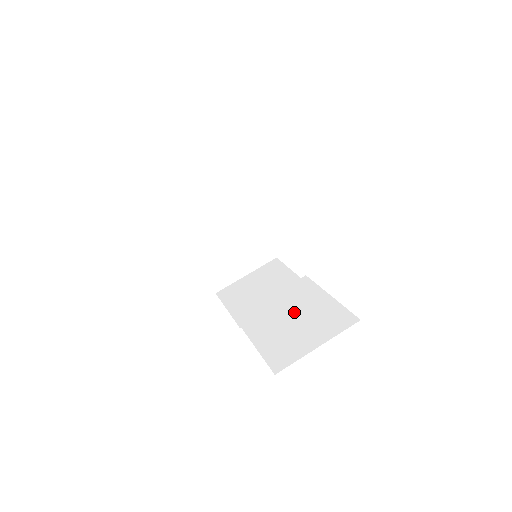
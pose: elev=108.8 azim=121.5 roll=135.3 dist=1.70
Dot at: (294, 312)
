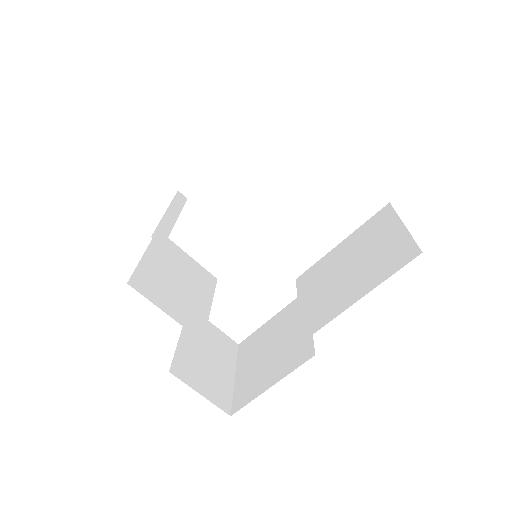
Dot at: (340, 270)
